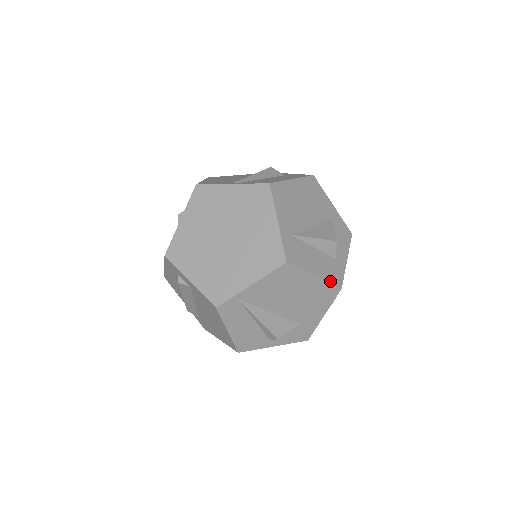
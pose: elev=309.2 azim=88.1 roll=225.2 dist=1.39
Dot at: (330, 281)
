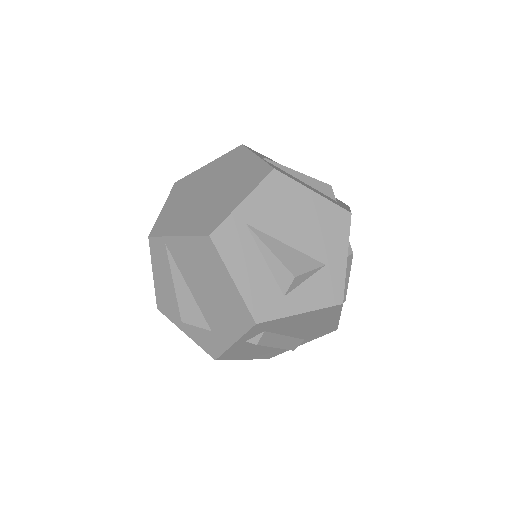
Dot at: (248, 303)
